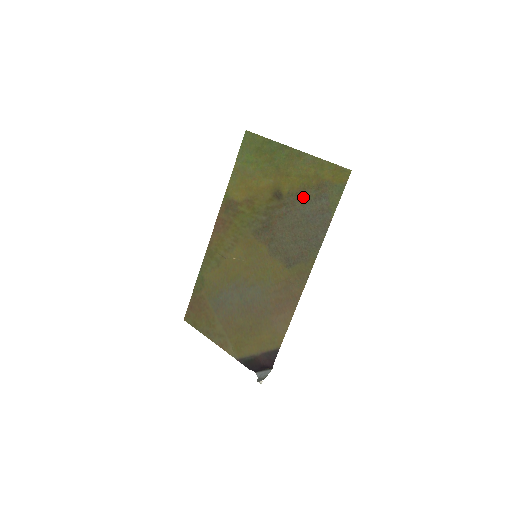
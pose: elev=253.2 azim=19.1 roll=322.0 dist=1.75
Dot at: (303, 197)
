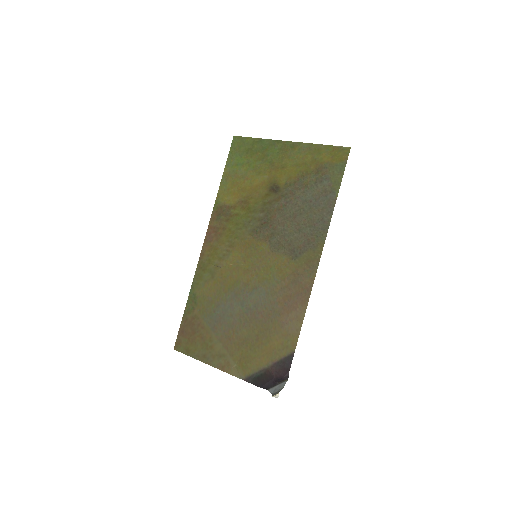
Dot at: (302, 184)
